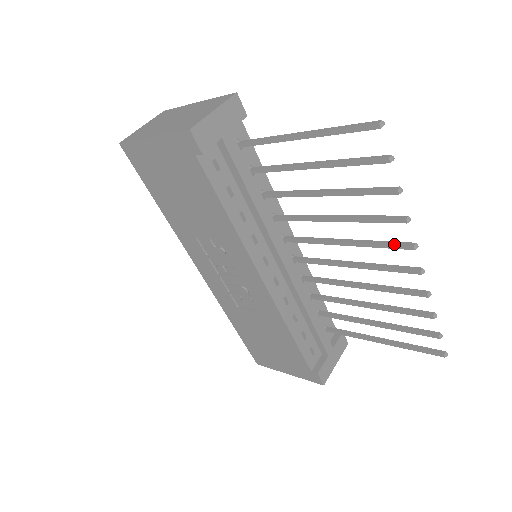
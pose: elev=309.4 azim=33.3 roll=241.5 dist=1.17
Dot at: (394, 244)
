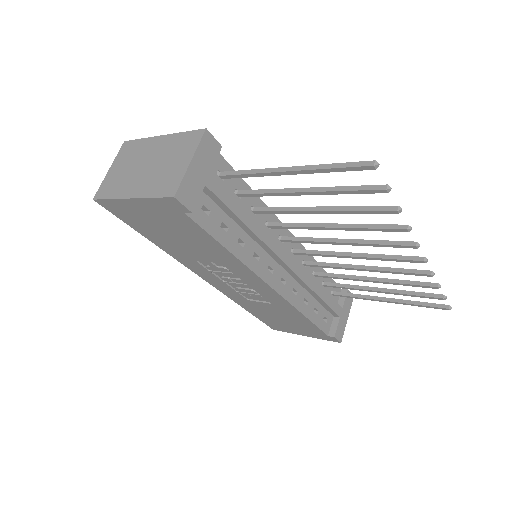
Dot at: (396, 244)
